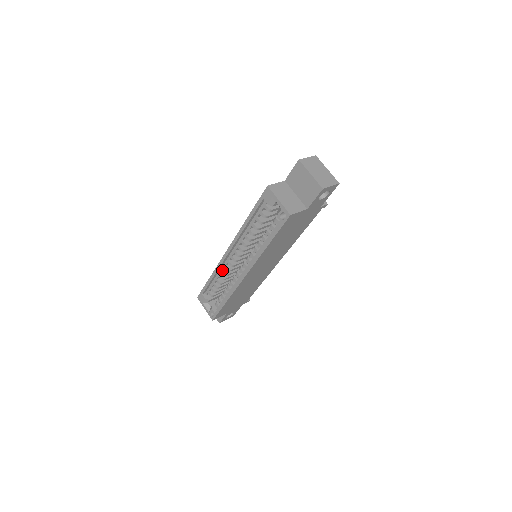
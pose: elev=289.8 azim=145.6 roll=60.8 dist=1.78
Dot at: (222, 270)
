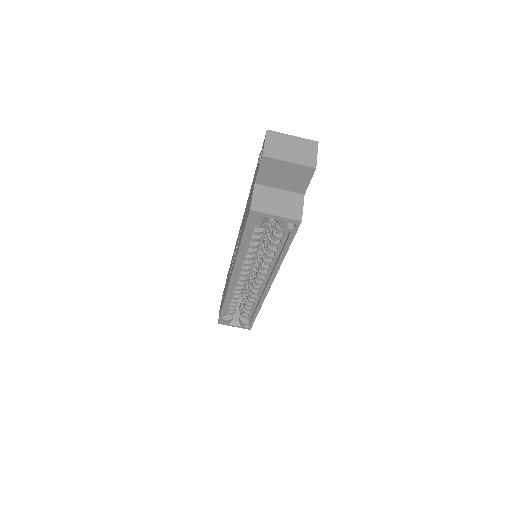
Dot at: (233, 293)
